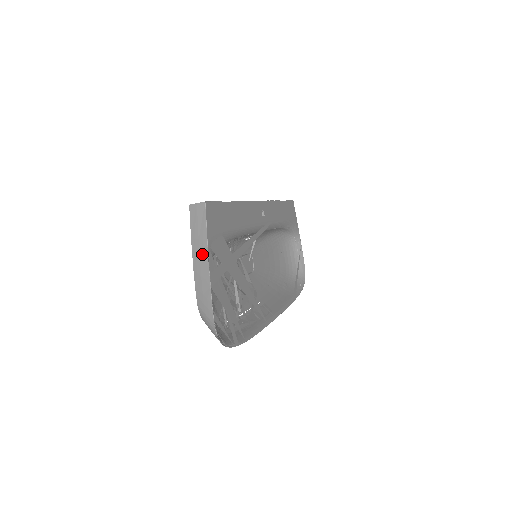
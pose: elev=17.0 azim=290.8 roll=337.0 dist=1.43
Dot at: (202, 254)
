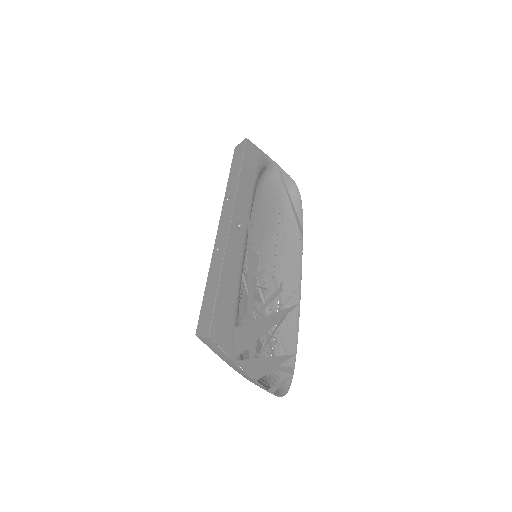
Dot at: (233, 365)
